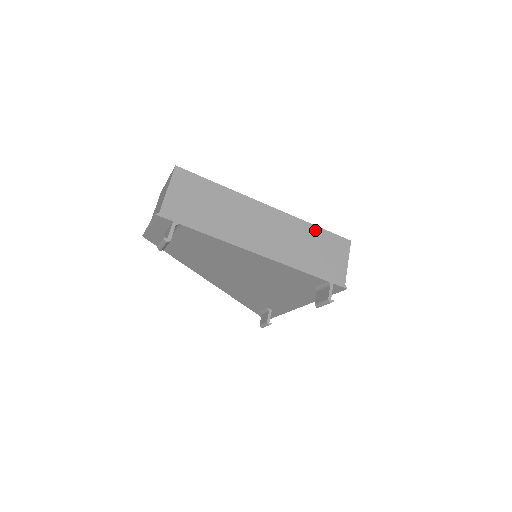
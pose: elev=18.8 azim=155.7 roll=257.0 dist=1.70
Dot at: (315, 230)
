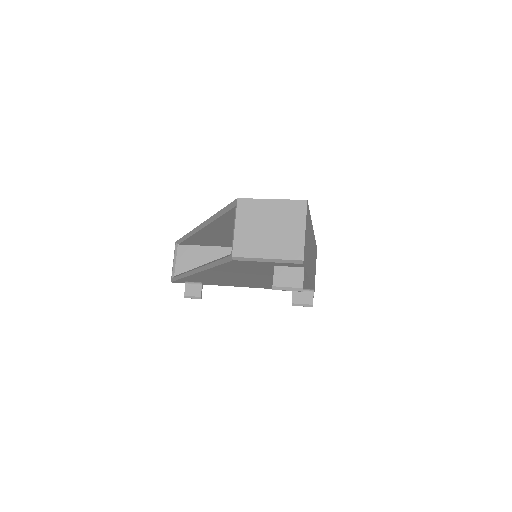
Dot at: (315, 245)
